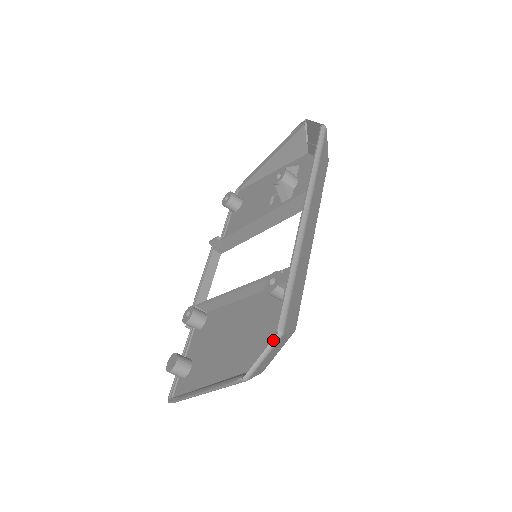
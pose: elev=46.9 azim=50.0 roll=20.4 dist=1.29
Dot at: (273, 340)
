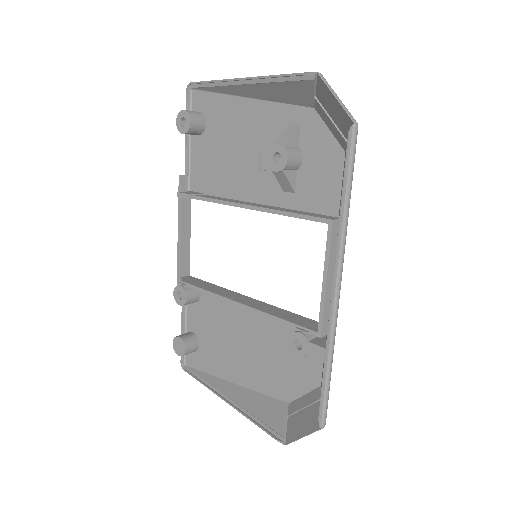
Dot at: occluded
